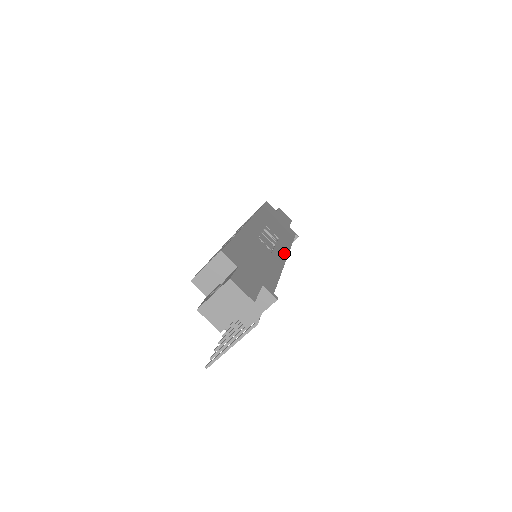
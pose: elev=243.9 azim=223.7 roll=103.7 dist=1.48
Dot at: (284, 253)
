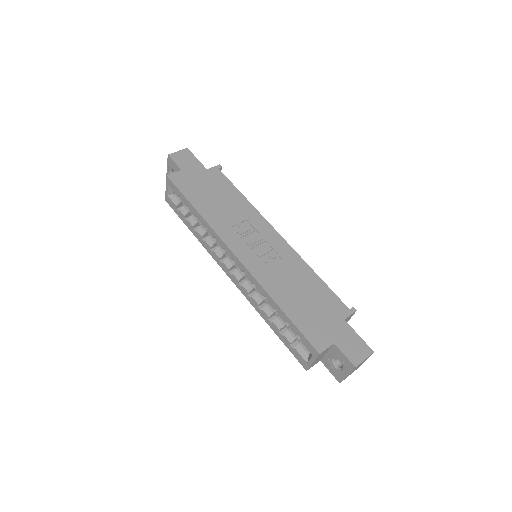
Dot at: (272, 232)
